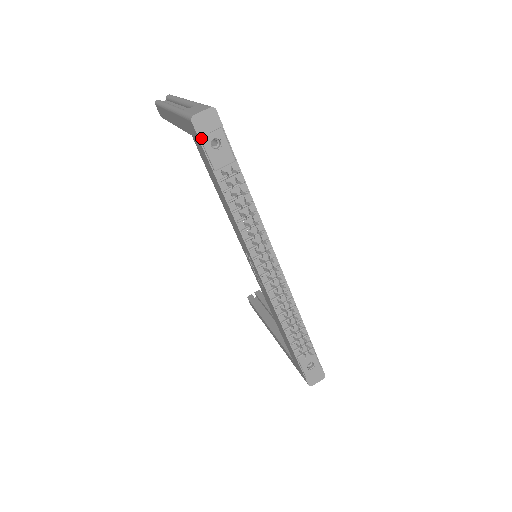
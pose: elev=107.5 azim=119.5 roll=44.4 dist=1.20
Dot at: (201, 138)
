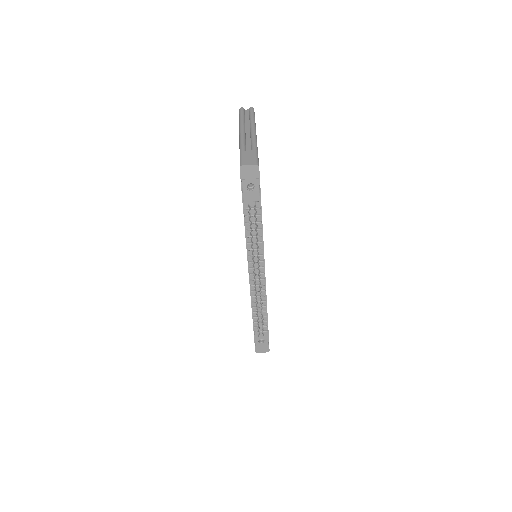
Dot at: (242, 180)
